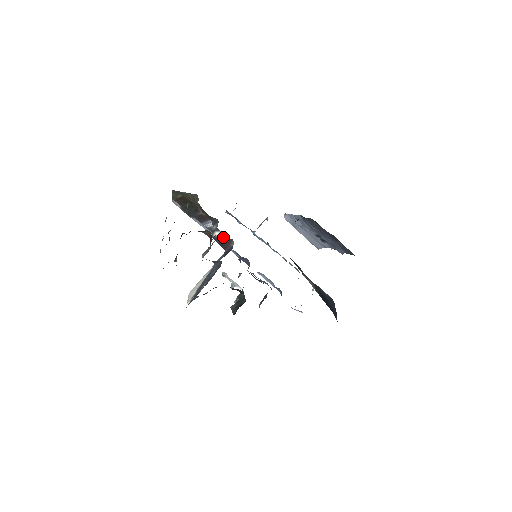
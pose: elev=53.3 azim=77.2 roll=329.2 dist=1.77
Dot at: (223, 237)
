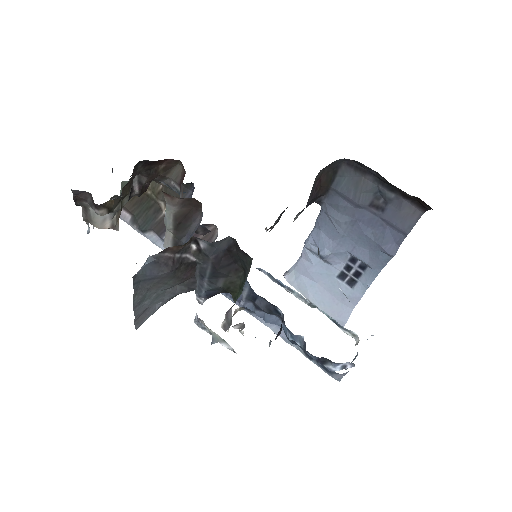
Dot at: occluded
